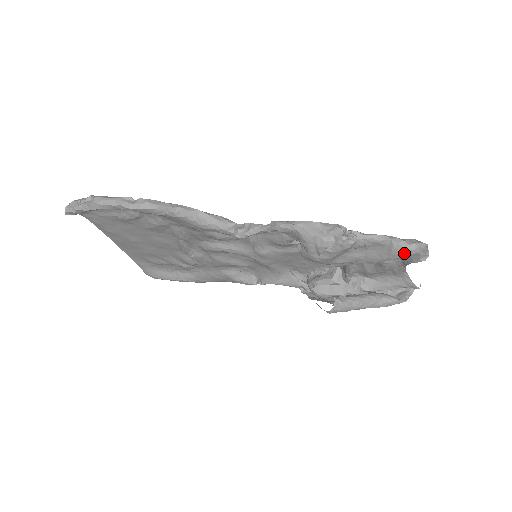
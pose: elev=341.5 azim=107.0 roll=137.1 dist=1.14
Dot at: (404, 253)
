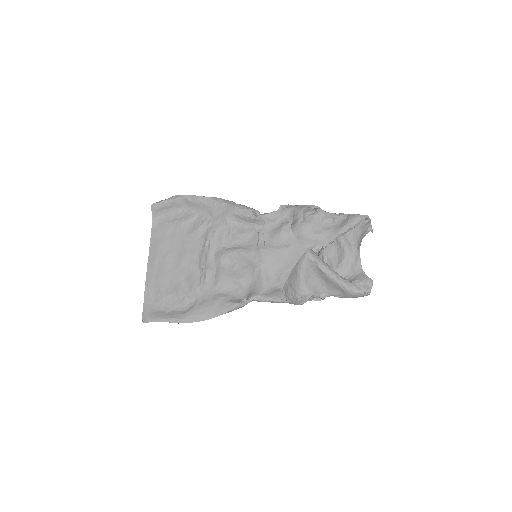
Dot at: (356, 217)
